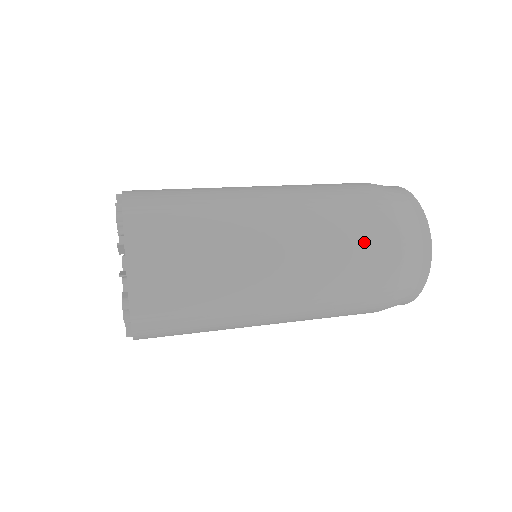
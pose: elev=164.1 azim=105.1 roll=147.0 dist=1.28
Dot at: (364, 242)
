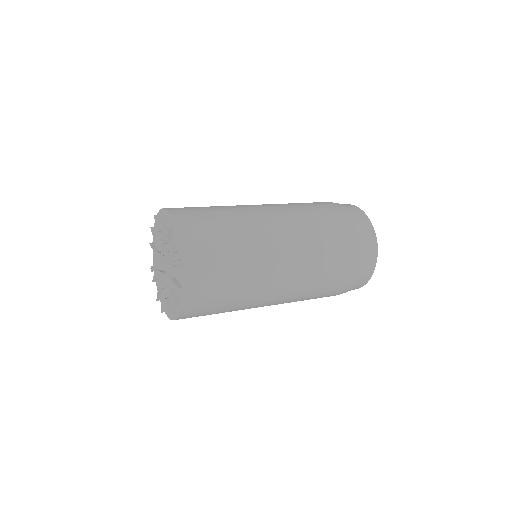
Dot at: (334, 279)
